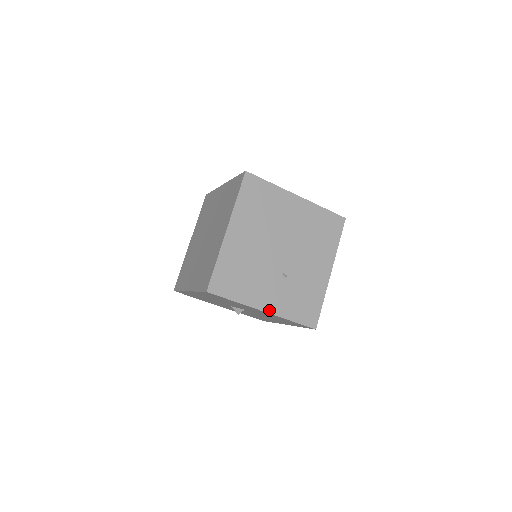
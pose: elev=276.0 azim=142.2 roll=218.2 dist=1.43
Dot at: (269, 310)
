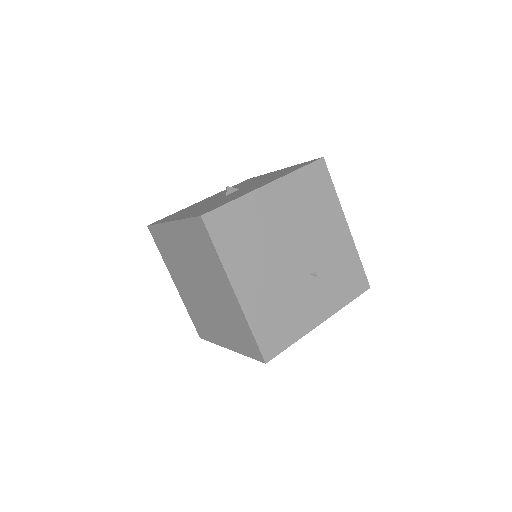
Dot at: (325, 317)
